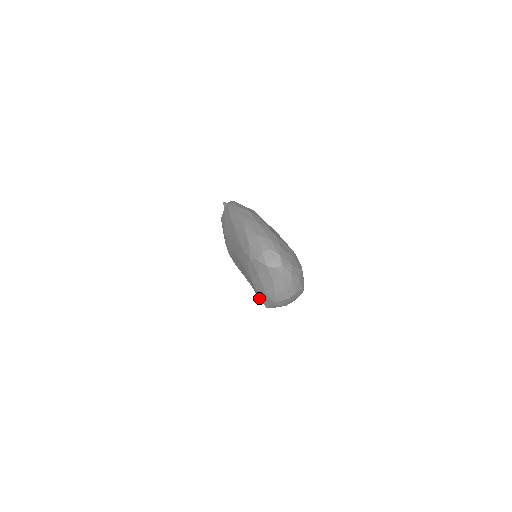
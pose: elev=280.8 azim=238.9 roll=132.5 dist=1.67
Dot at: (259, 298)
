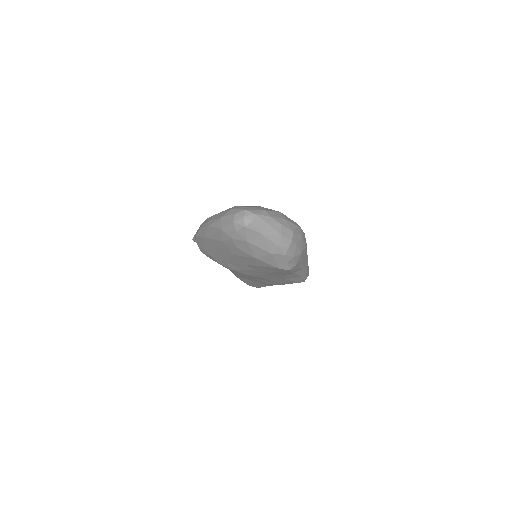
Dot at: (275, 268)
